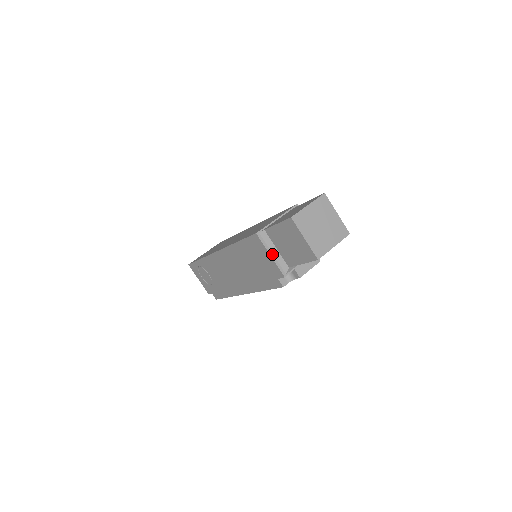
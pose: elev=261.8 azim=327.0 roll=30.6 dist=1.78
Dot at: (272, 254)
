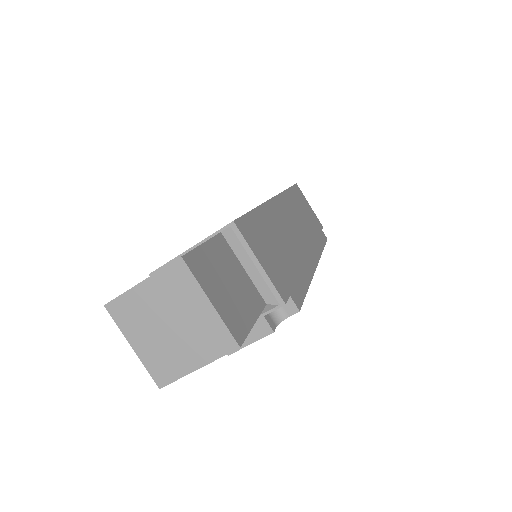
Dot at: occluded
